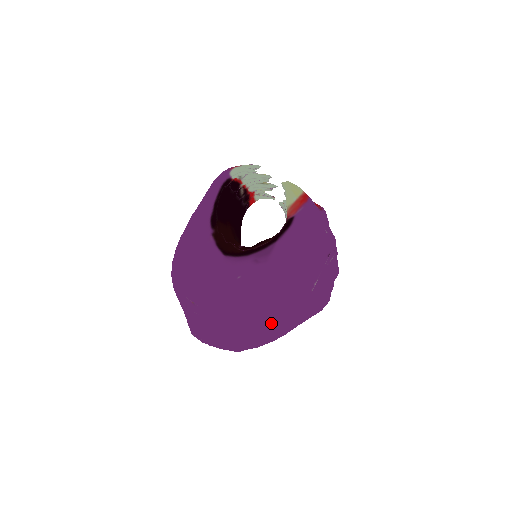
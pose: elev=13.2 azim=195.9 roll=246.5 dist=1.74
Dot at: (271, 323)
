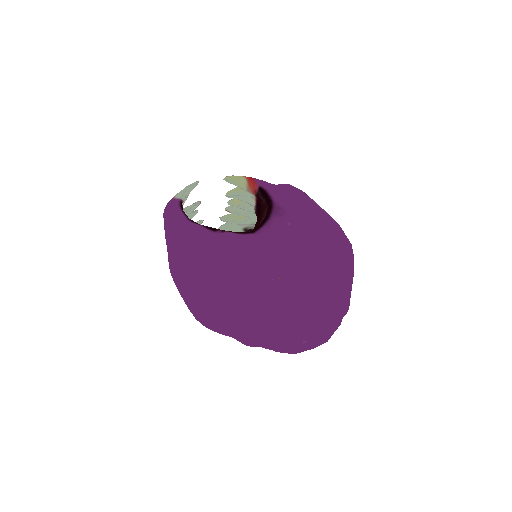
Dot at: (346, 237)
